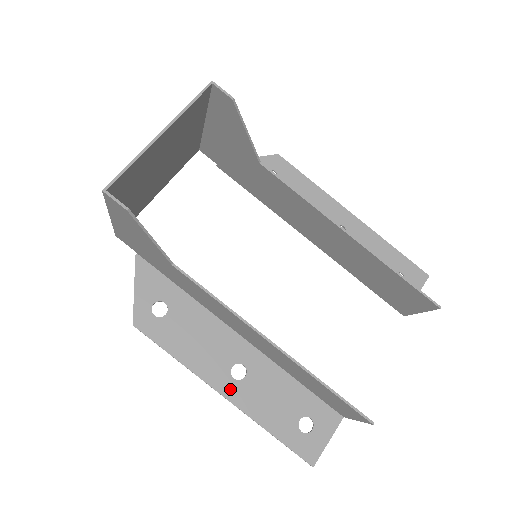
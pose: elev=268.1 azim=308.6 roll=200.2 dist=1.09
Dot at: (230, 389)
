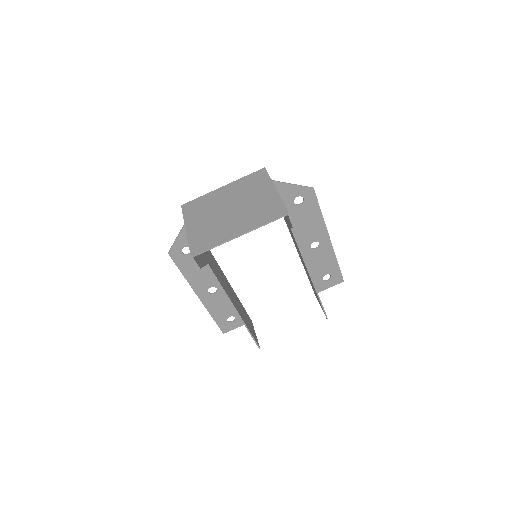
Dot at: (204, 296)
